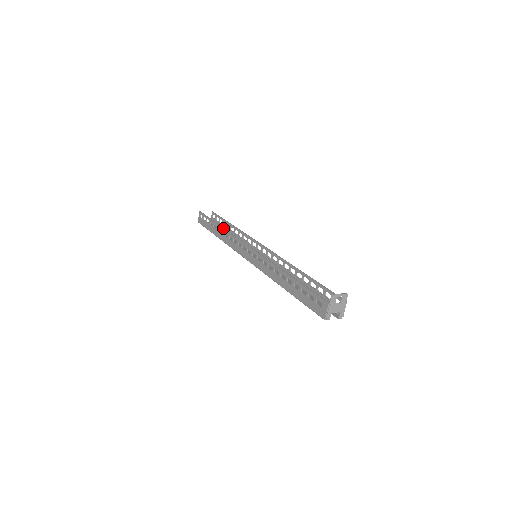
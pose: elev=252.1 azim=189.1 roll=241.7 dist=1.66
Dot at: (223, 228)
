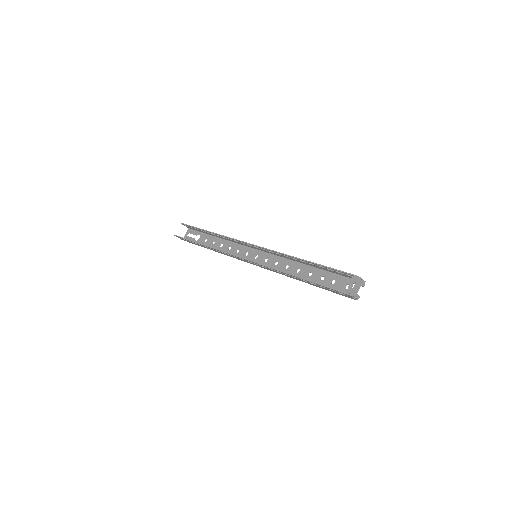
Dot at: occluded
